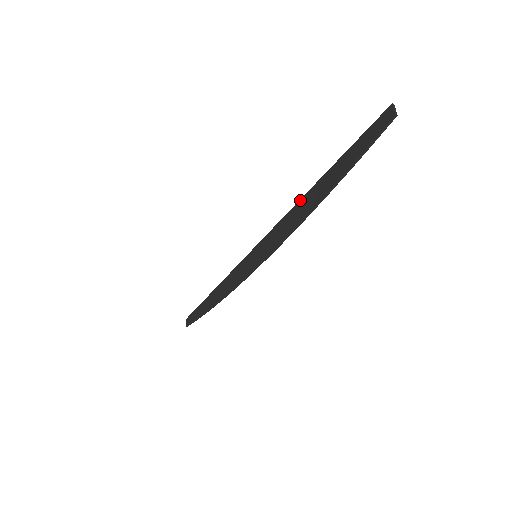
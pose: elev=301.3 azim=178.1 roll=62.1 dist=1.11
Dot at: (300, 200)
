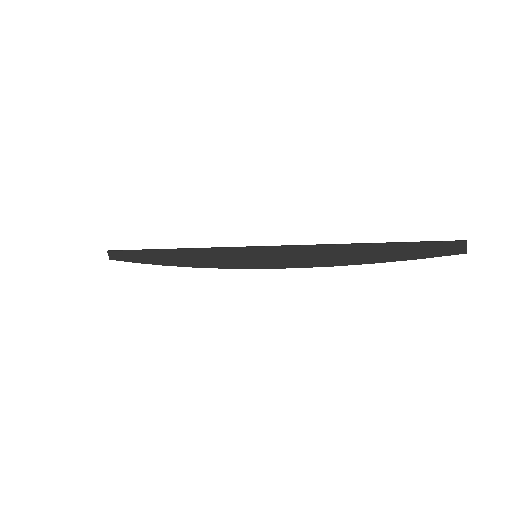
Dot at: (334, 246)
